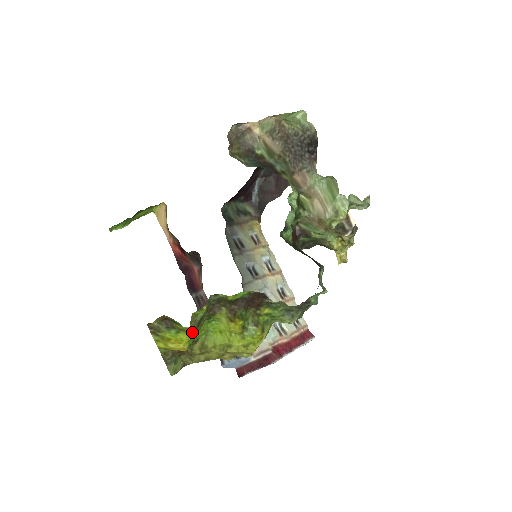
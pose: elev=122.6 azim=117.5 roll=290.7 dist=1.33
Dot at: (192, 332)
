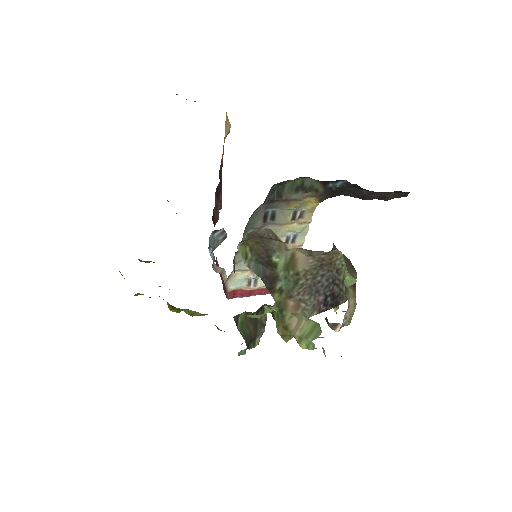
Dot at: occluded
